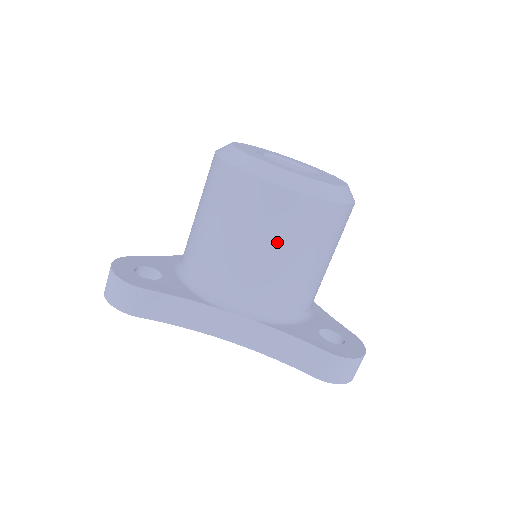
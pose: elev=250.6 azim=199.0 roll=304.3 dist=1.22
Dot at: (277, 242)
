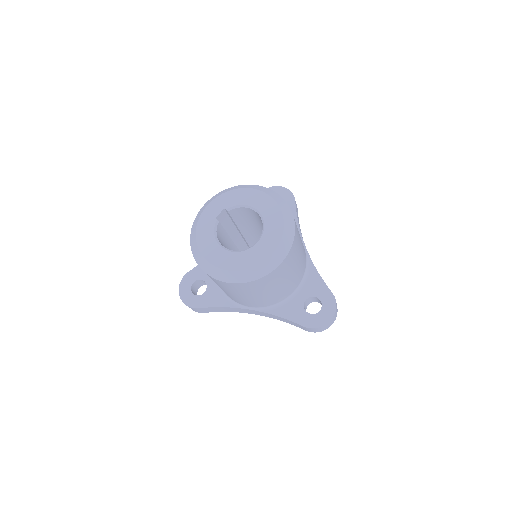
Dot at: (245, 294)
